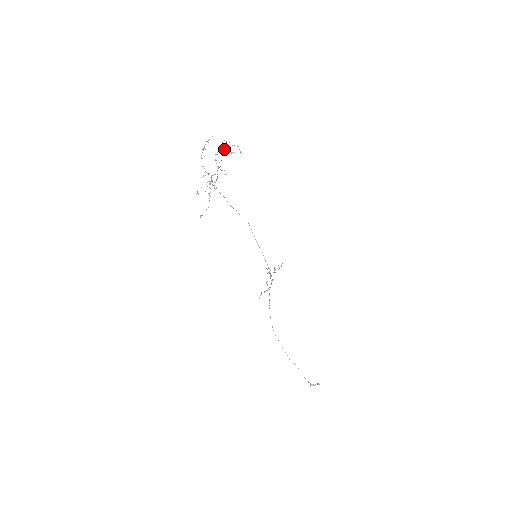
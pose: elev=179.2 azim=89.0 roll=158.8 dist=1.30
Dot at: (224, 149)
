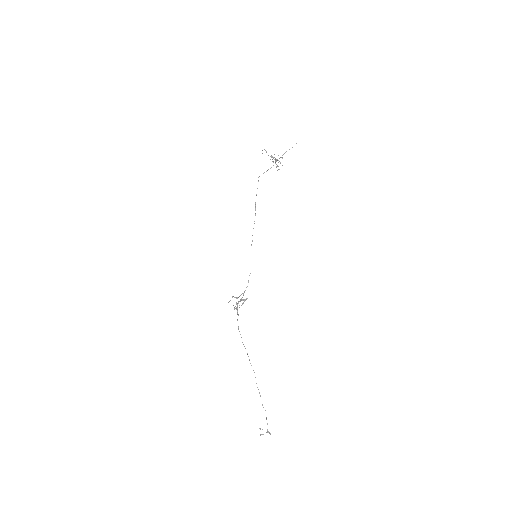
Dot at: occluded
